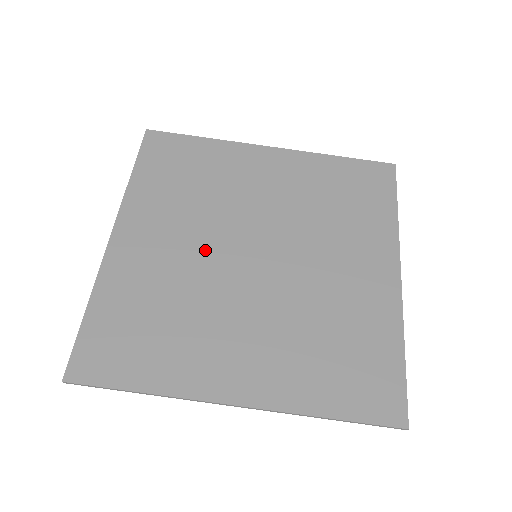
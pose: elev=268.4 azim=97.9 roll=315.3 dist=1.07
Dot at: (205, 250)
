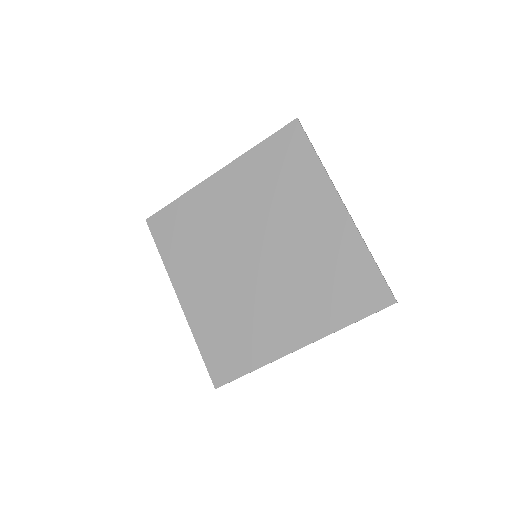
Dot at: (228, 274)
